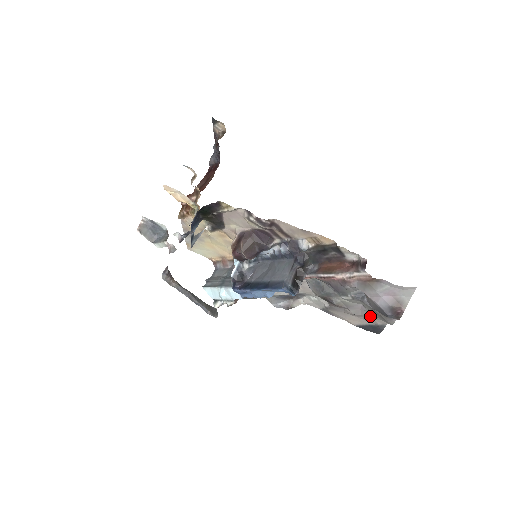
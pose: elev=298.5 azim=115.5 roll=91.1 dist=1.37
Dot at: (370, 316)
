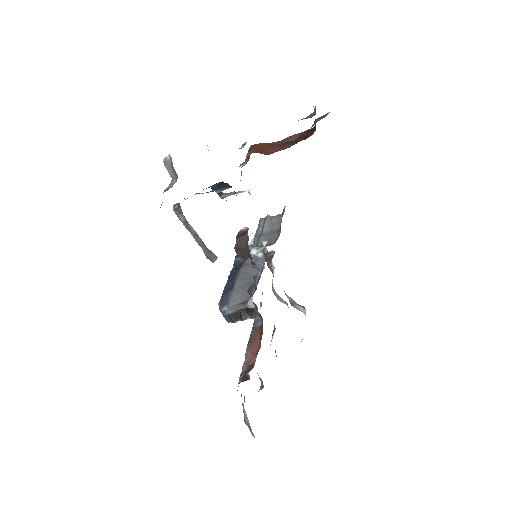
Dot at: occluded
